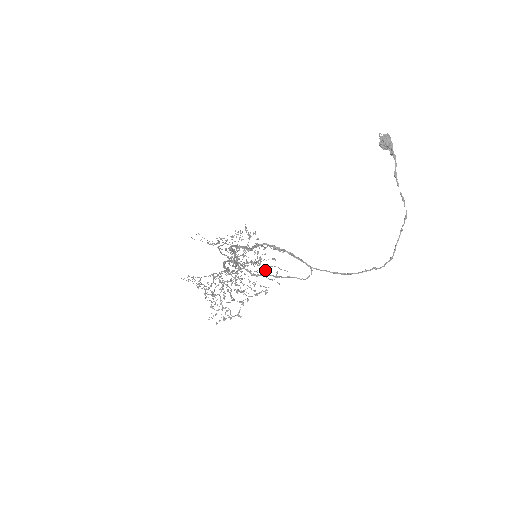
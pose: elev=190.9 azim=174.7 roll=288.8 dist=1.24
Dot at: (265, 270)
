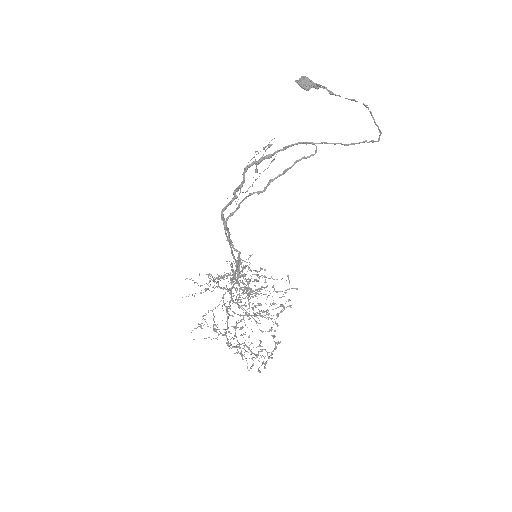
Dot at: occluded
